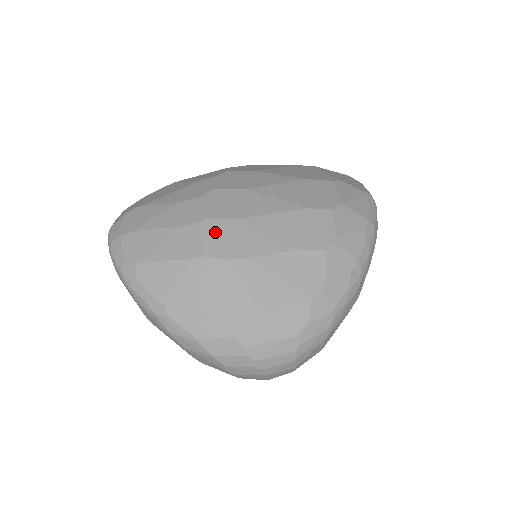
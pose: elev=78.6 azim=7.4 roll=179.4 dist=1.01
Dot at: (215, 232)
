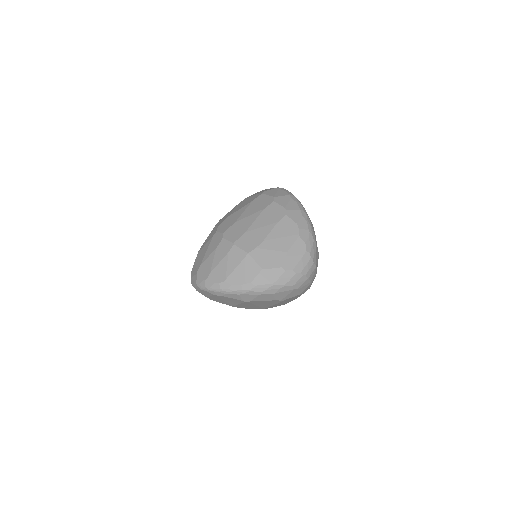
Dot at: (243, 243)
